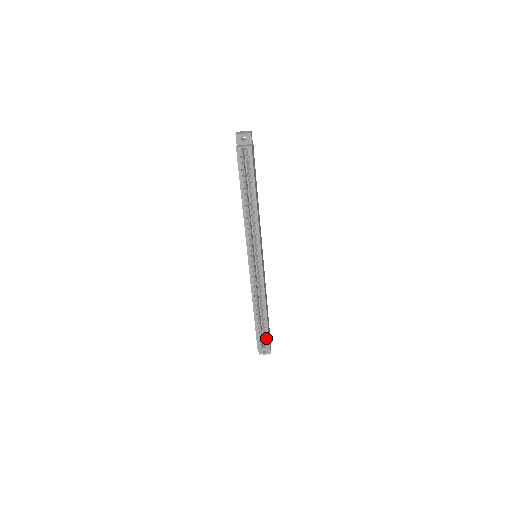
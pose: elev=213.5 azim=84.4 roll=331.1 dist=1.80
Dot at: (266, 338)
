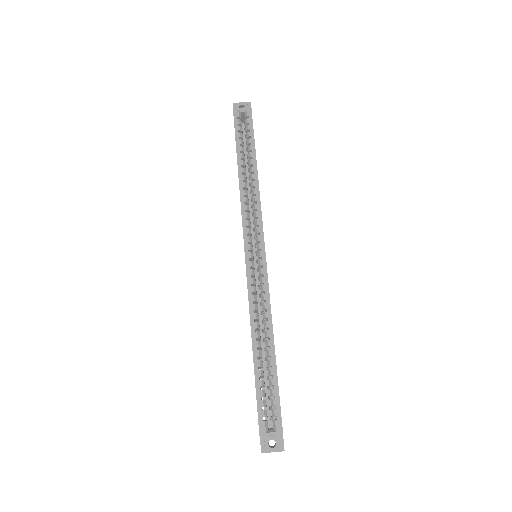
Dot at: (274, 401)
